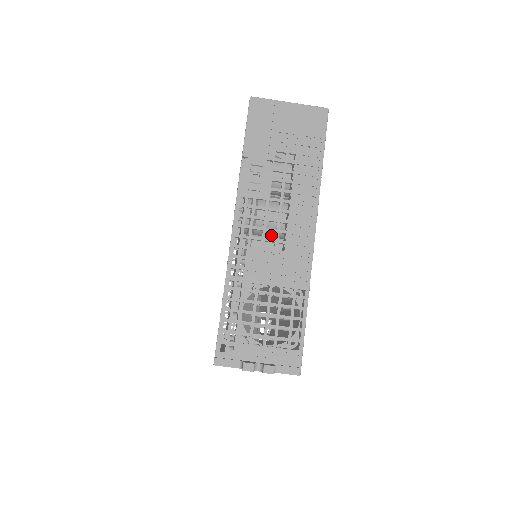
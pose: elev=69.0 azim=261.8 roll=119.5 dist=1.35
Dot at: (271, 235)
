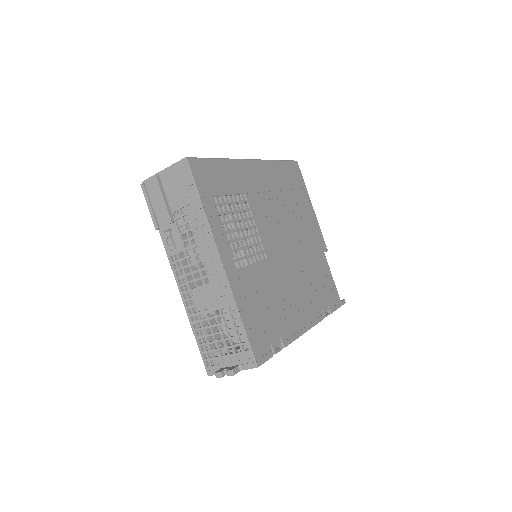
Dot at: occluded
